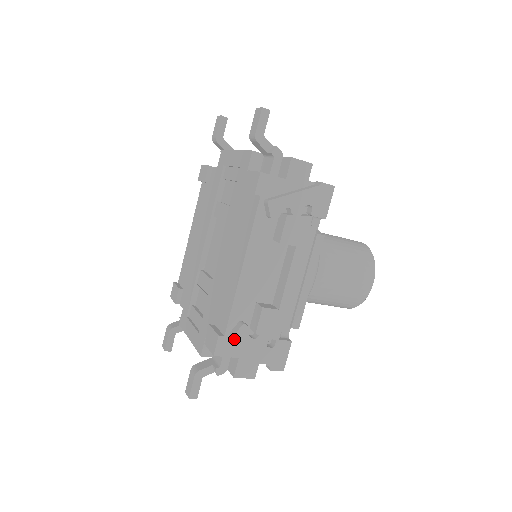
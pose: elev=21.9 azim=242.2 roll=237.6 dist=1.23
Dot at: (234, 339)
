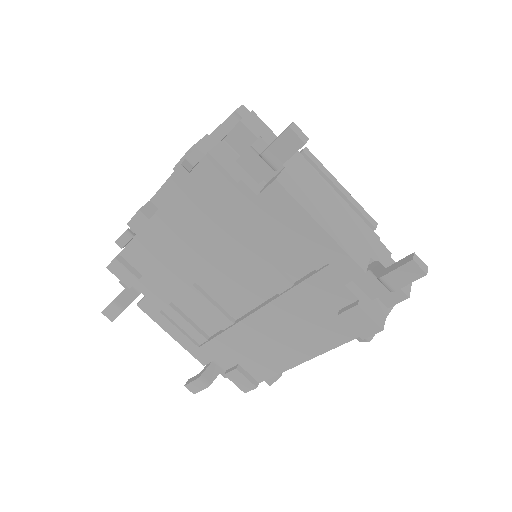
Dot at: (269, 385)
